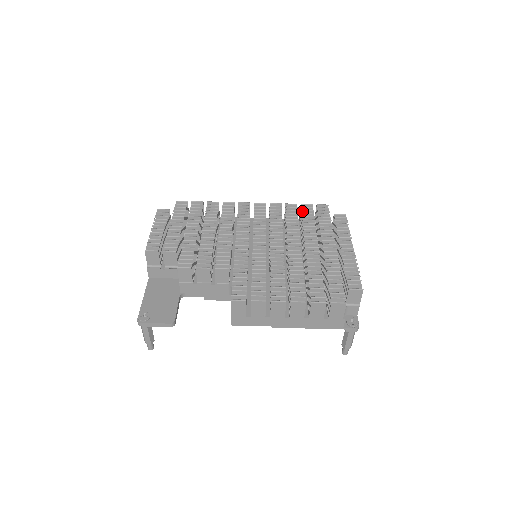
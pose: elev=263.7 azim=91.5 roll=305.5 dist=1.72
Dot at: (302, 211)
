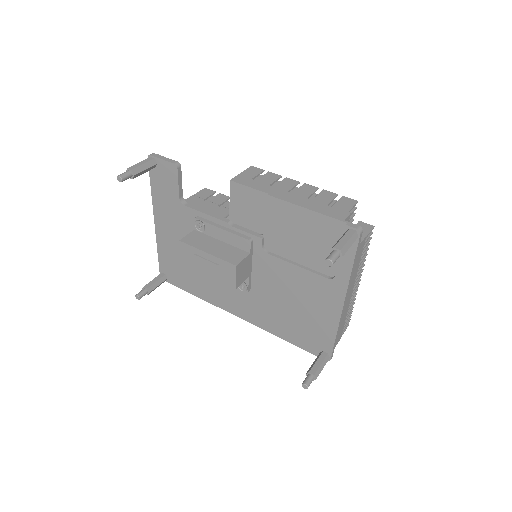
Dot at: occluded
